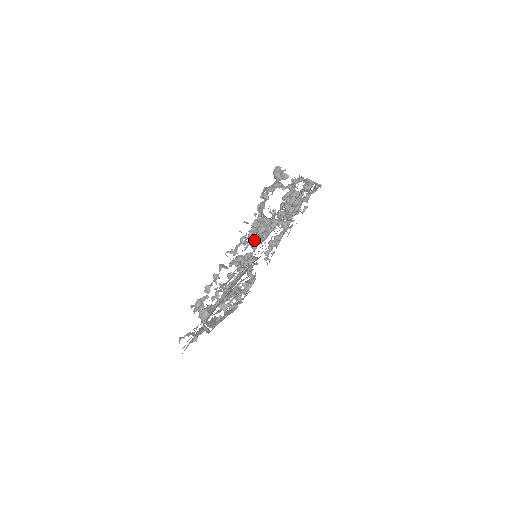
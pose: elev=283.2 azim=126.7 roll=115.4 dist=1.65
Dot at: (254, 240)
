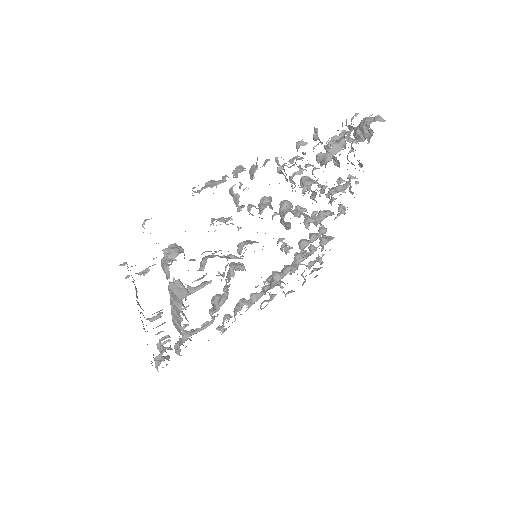
Dot at: occluded
